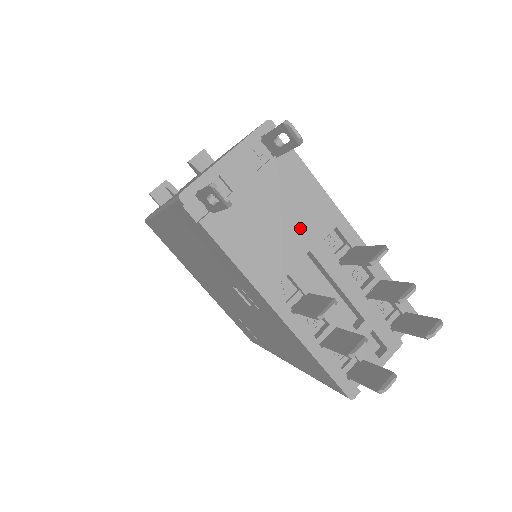
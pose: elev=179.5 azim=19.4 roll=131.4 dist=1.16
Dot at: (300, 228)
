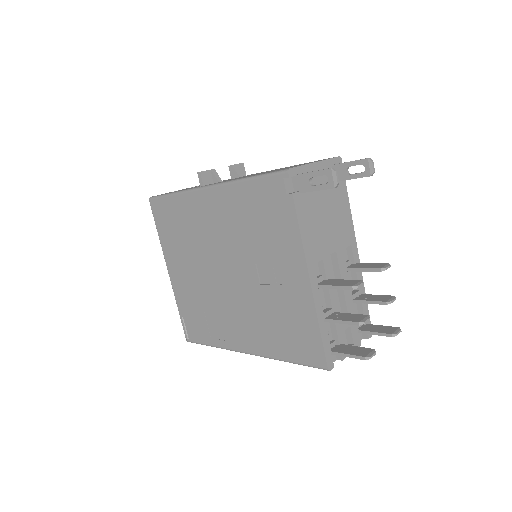
Dot at: (336, 233)
